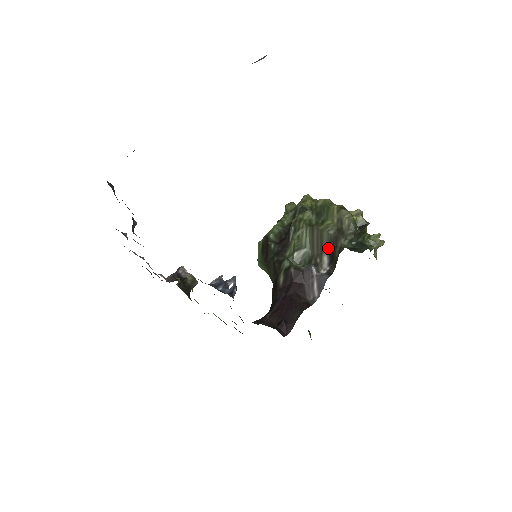
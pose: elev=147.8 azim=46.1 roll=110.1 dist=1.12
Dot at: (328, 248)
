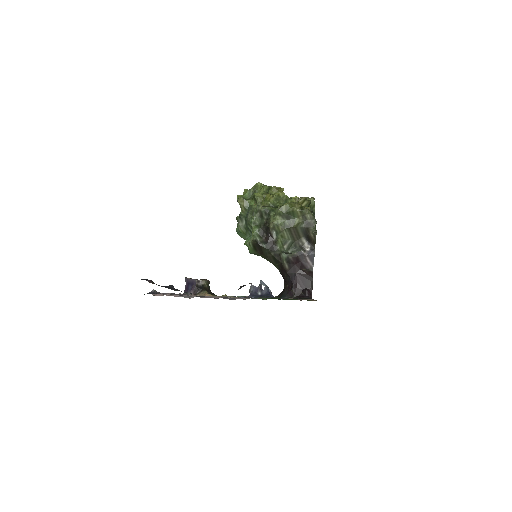
Dot at: (303, 235)
